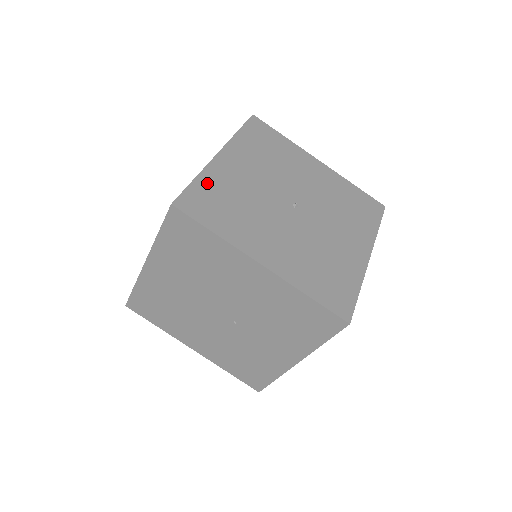
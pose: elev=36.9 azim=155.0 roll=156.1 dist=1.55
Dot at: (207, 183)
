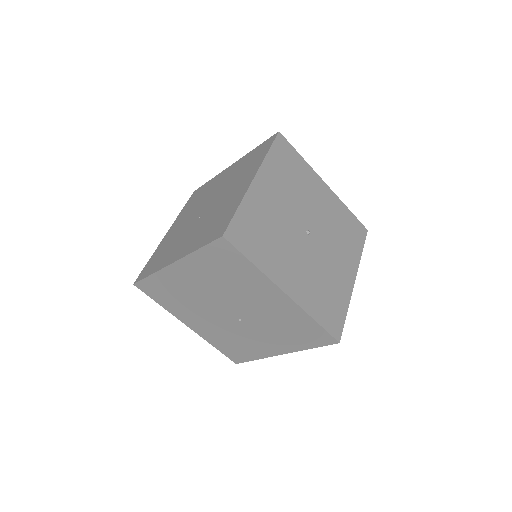
Dot at: (247, 212)
